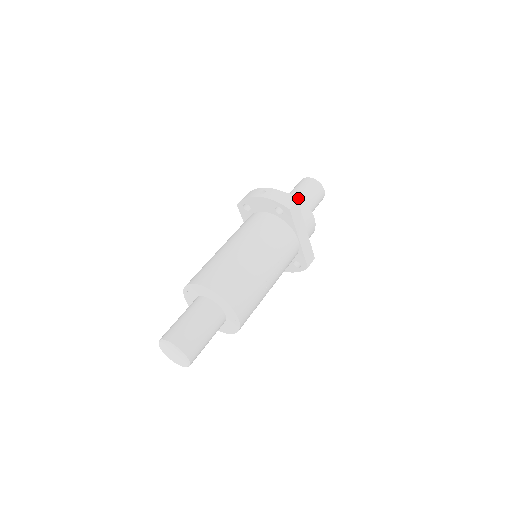
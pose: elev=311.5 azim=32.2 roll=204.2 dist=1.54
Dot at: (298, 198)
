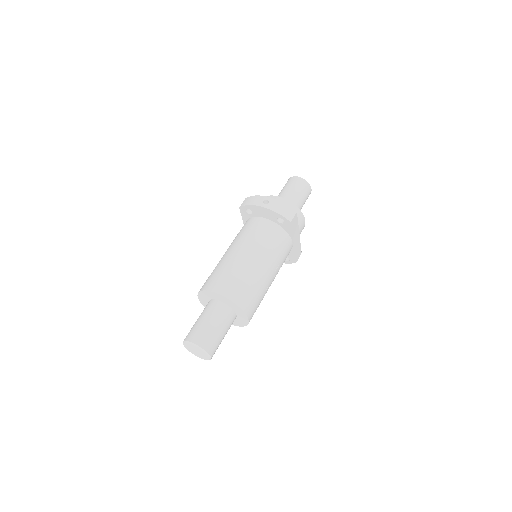
Dot at: (294, 204)
